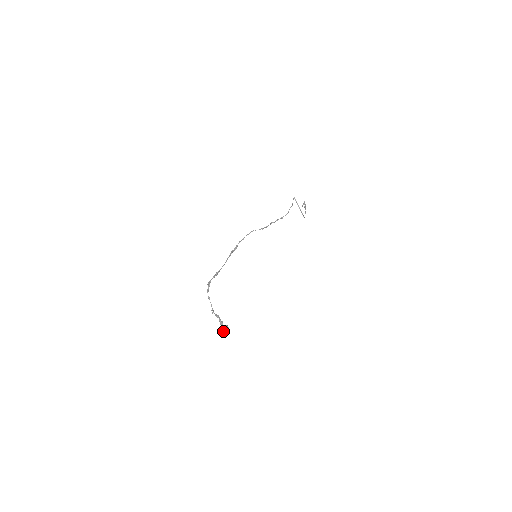
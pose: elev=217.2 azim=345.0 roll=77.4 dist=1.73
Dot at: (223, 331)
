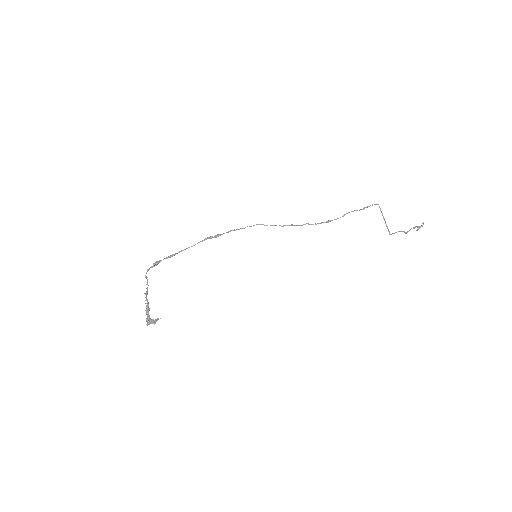
Dot at: (148, 322)
